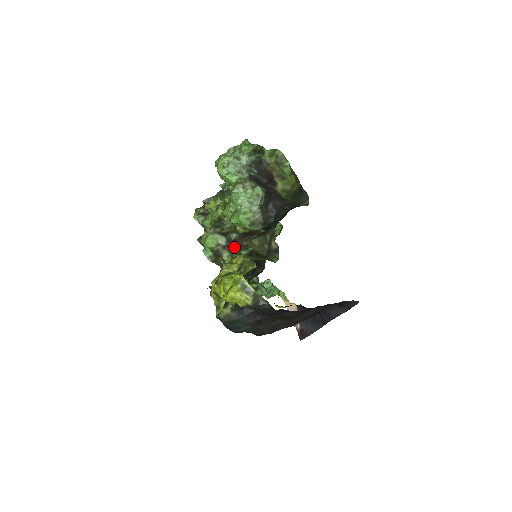
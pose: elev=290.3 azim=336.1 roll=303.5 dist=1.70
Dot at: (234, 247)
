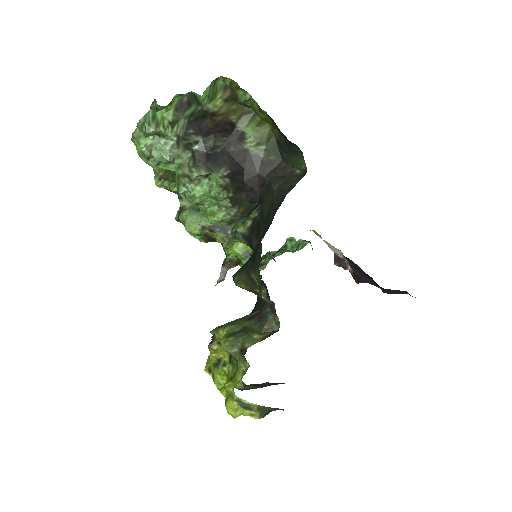
Dot at: occluded
